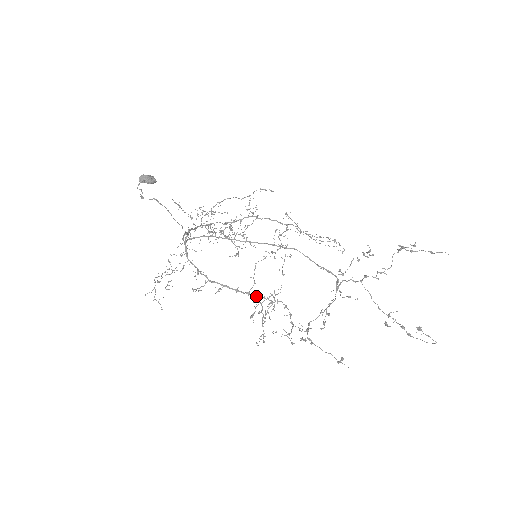
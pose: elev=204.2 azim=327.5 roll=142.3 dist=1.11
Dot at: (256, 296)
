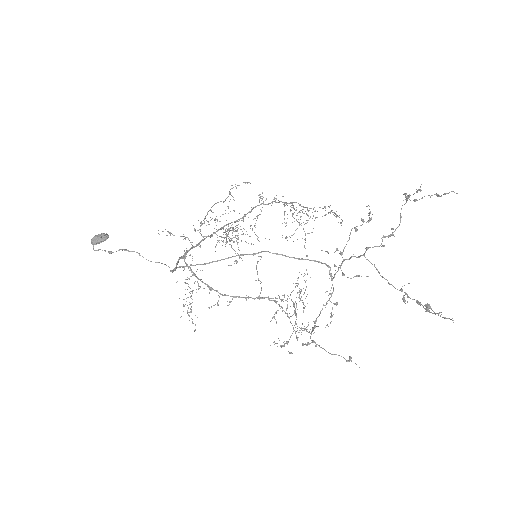
Dot at: (268, 298)
